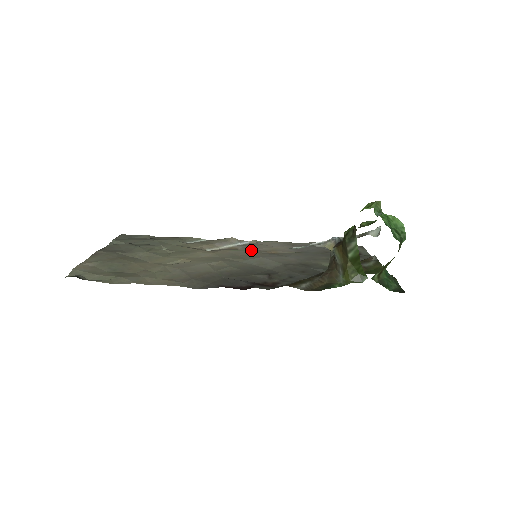
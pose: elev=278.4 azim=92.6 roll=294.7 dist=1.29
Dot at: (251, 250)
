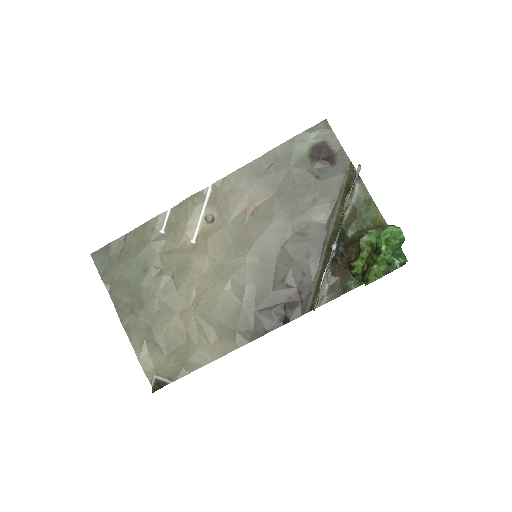
Dot at: (232, 220)
